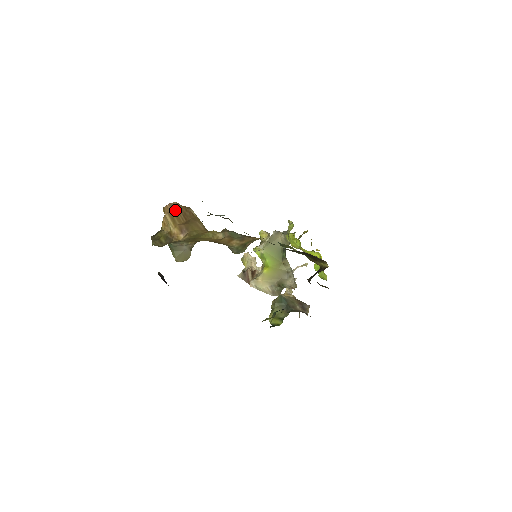
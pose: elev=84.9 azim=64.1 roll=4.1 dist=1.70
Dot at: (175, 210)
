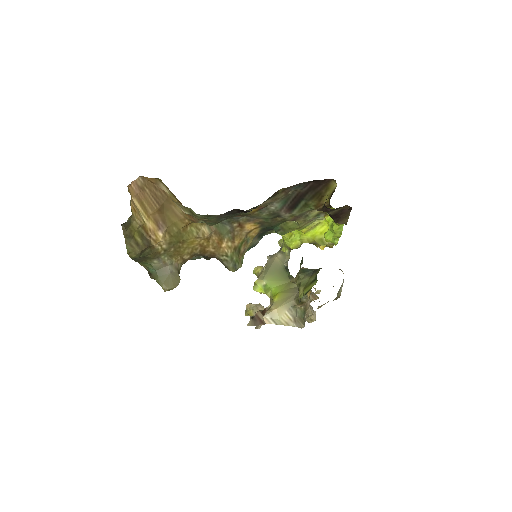
Dot at: (142, 192)
